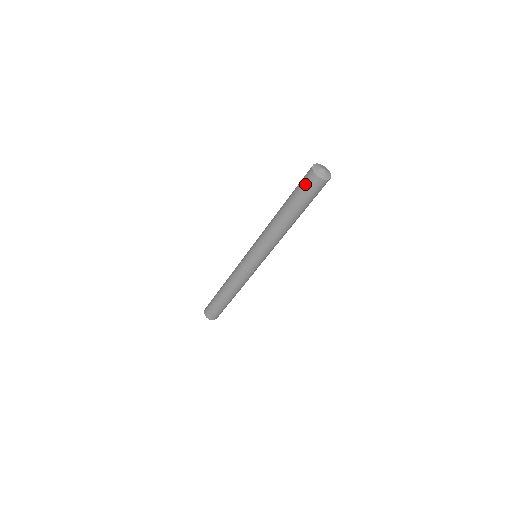
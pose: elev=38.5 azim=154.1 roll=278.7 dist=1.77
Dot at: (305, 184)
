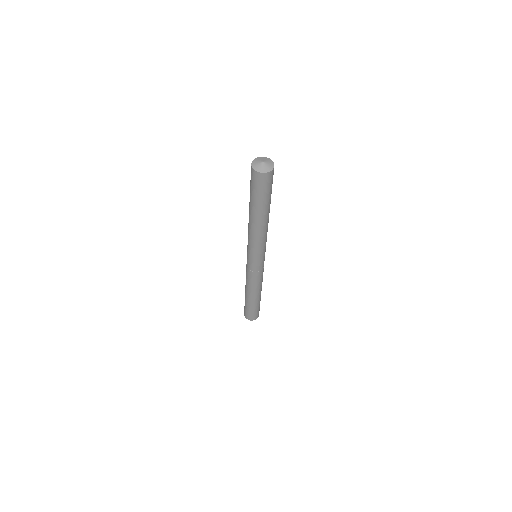
Dot at: (262, 186)
